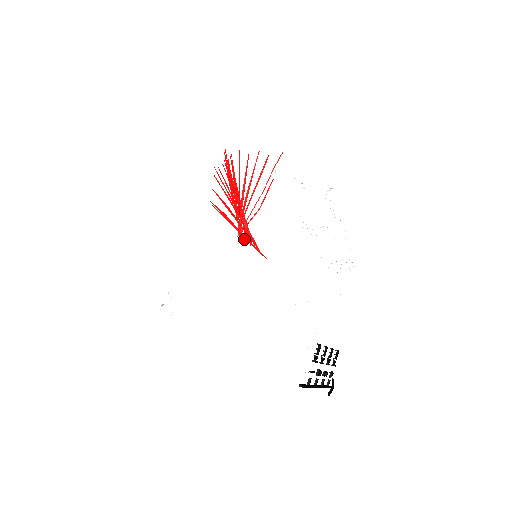
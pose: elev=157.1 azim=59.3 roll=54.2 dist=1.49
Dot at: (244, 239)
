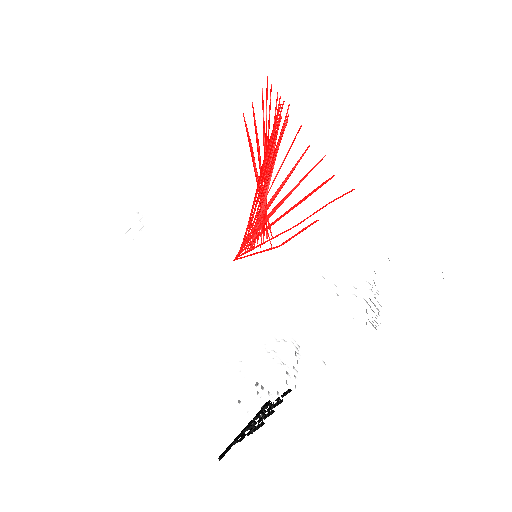
Dot at: occluded
